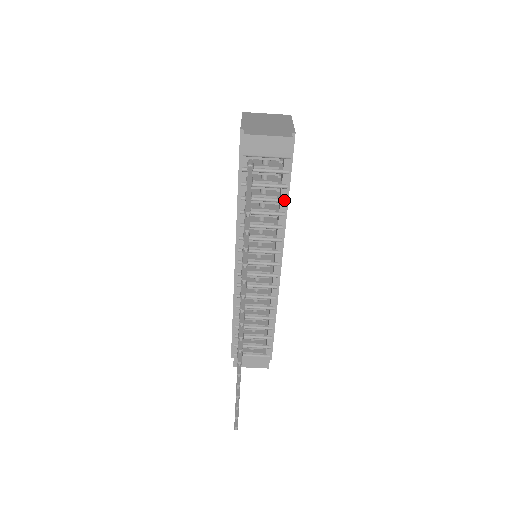
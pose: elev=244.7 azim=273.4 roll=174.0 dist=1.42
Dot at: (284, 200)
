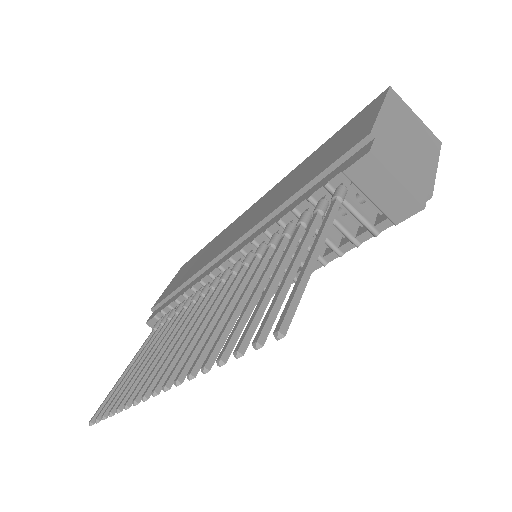
Dot at: (341, 254)
